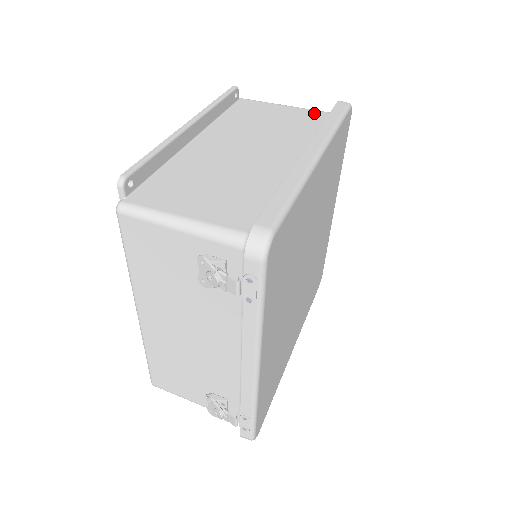
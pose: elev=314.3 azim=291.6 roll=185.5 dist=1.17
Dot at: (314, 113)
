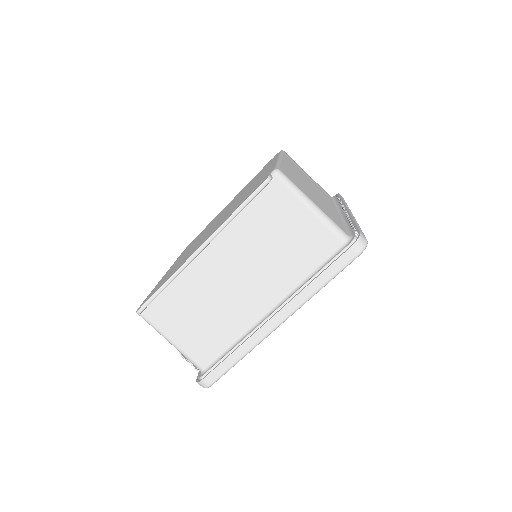
Dot at: (328, 239)
